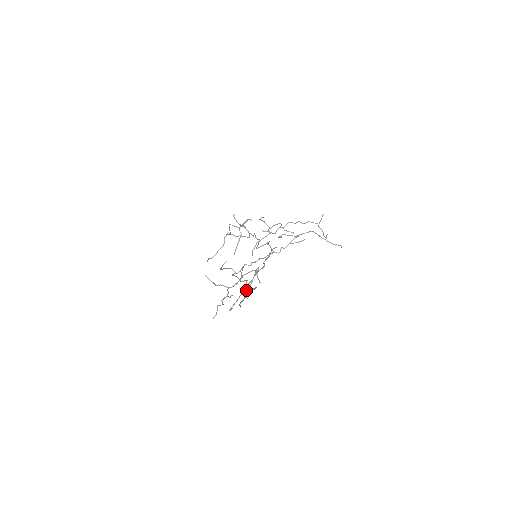
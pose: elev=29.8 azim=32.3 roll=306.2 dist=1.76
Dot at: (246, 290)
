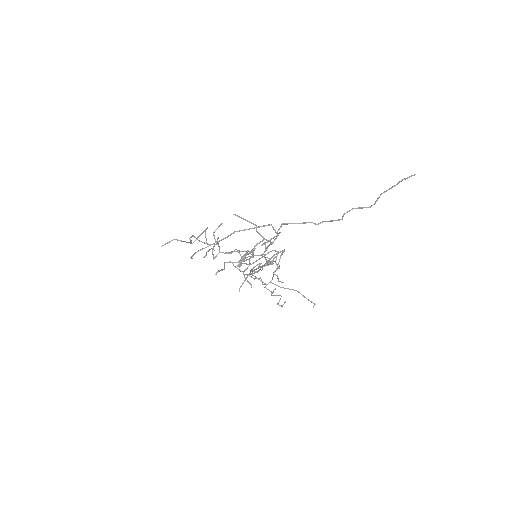
Dot at: (355, 208)
